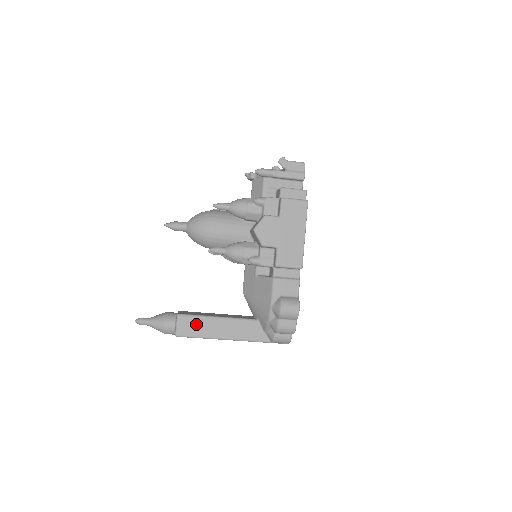
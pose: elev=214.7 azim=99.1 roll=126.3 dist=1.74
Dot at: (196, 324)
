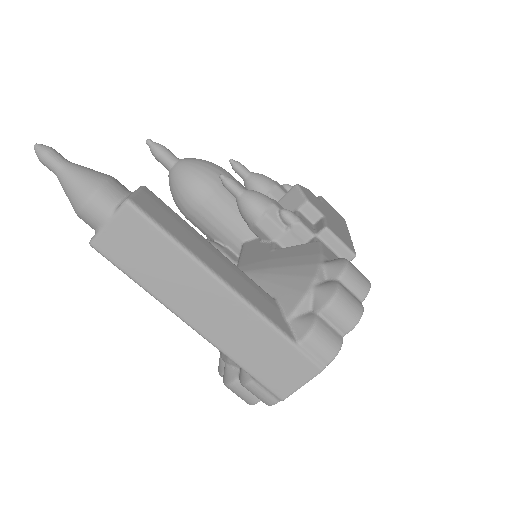
Dot at: (173, 219)
